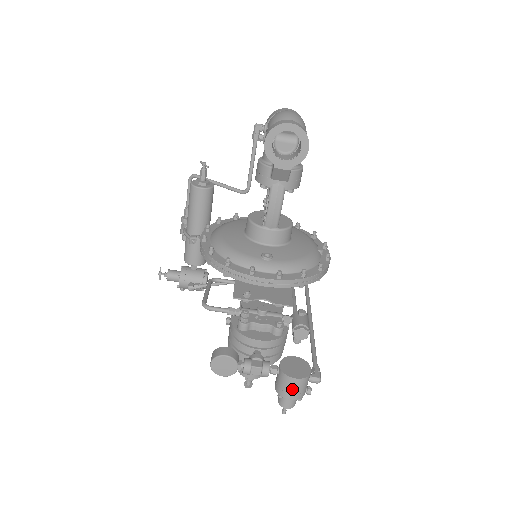
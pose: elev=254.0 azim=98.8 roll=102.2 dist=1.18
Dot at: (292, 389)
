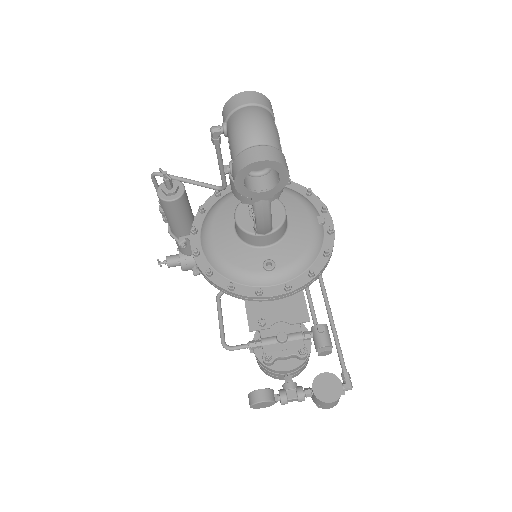
Dot at: (329, 406)
